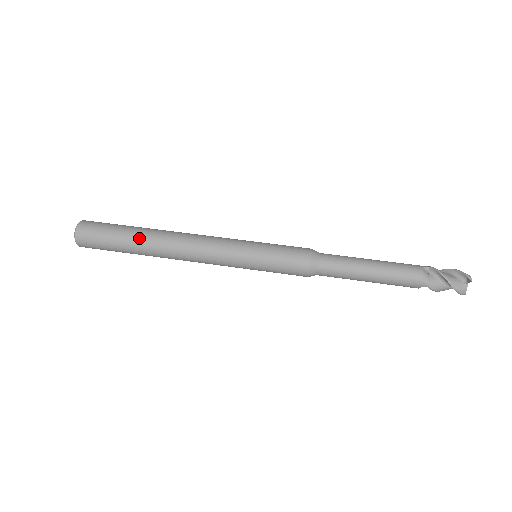
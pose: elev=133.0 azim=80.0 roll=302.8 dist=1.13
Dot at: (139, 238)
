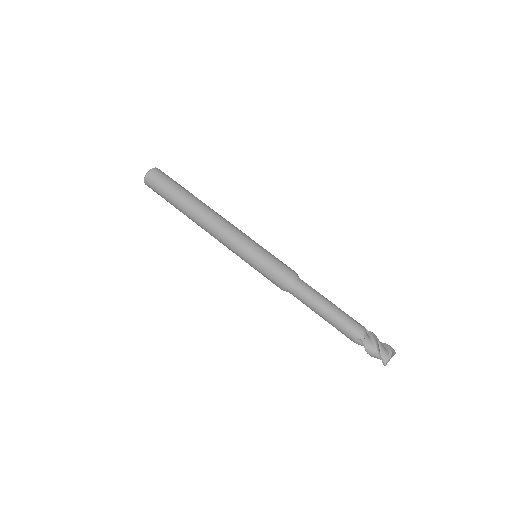
Dot at: (190, 196)
